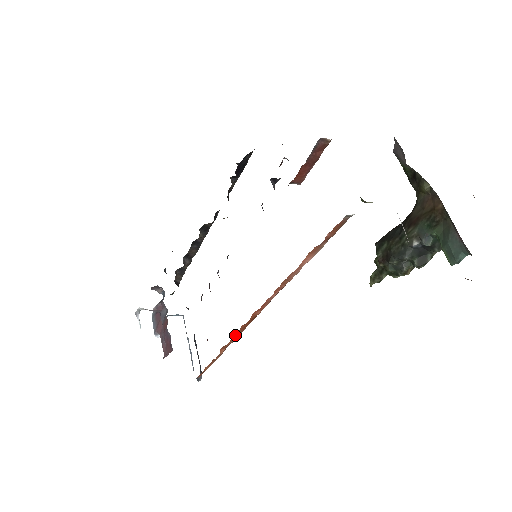
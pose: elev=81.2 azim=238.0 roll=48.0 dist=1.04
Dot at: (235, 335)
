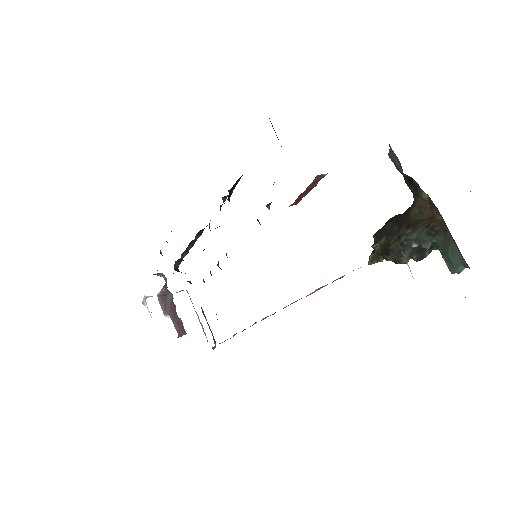
Dot at: occluded
